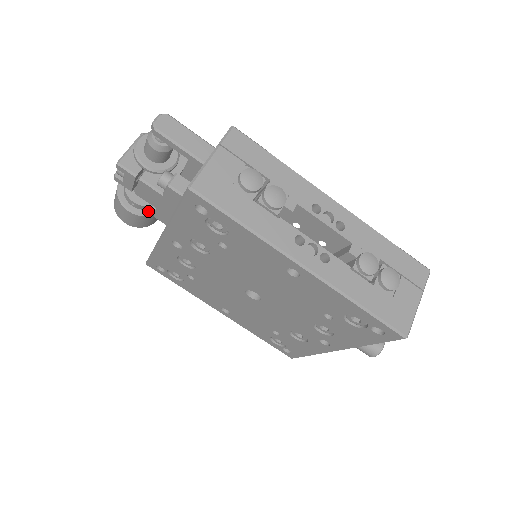
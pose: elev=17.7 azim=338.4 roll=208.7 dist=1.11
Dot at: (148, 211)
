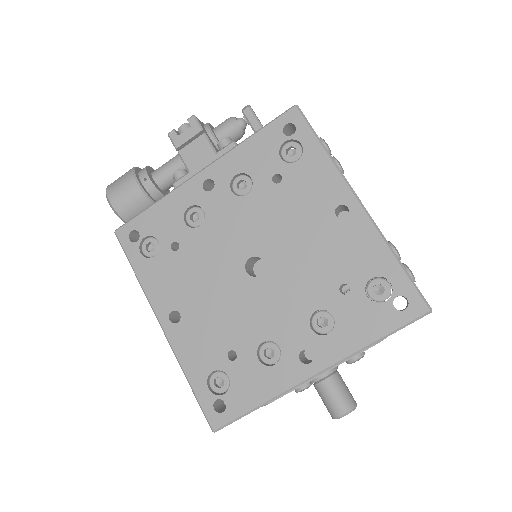
Dot at: (150, 196)
